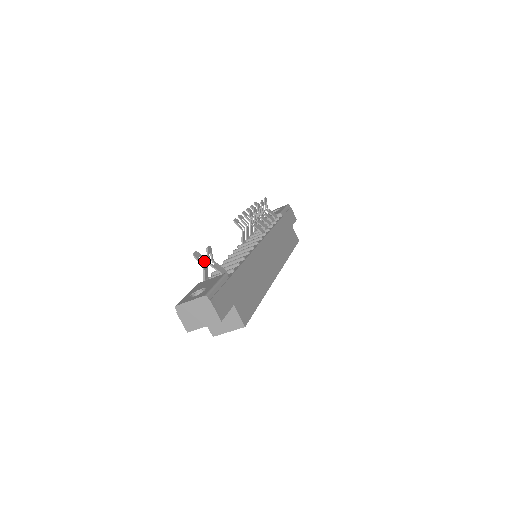
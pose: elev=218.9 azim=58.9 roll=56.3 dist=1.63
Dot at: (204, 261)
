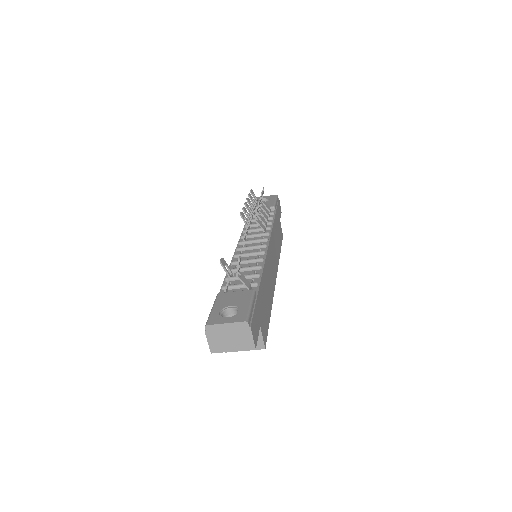
Dot at: (229, 270)
